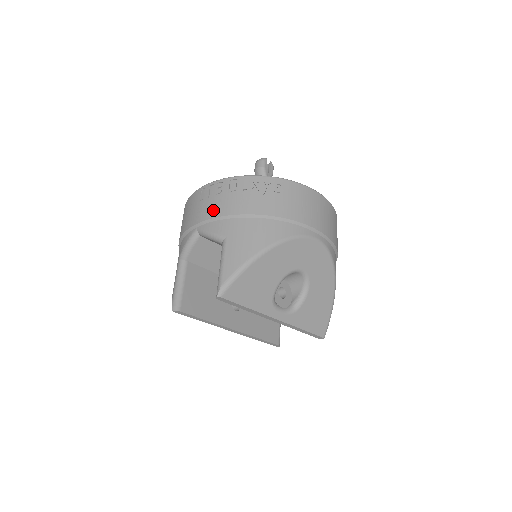
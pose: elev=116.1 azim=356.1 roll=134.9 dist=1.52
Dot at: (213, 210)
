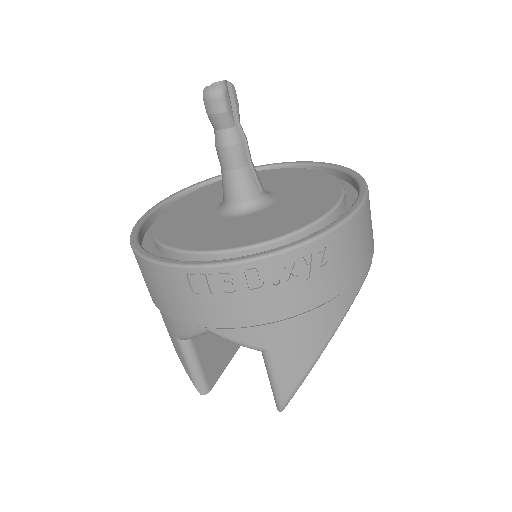
Dot at: (231, 316)
